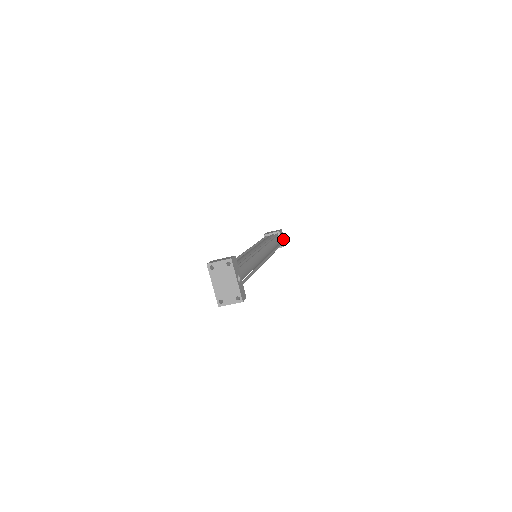
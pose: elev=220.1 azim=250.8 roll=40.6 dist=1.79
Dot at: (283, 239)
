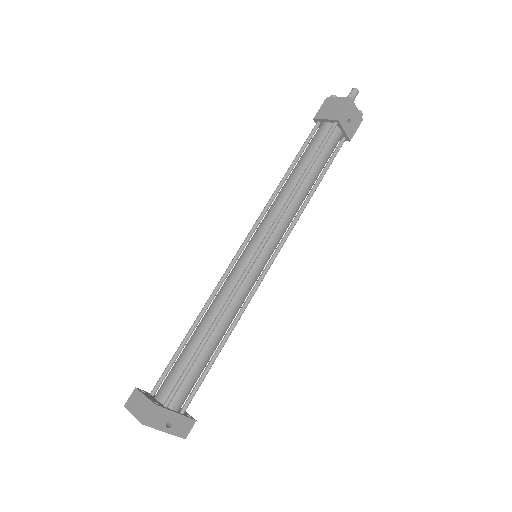
Dot at: (354, 118)
